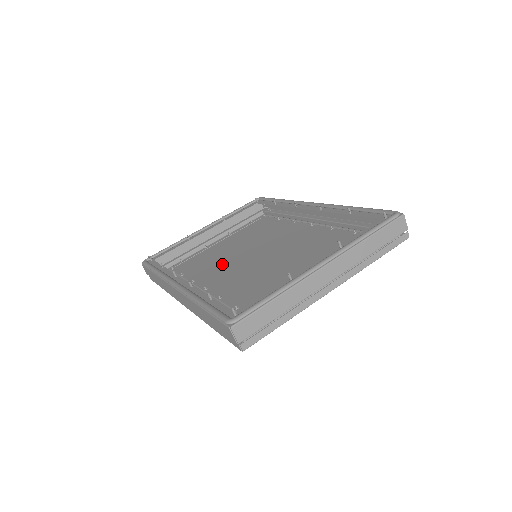
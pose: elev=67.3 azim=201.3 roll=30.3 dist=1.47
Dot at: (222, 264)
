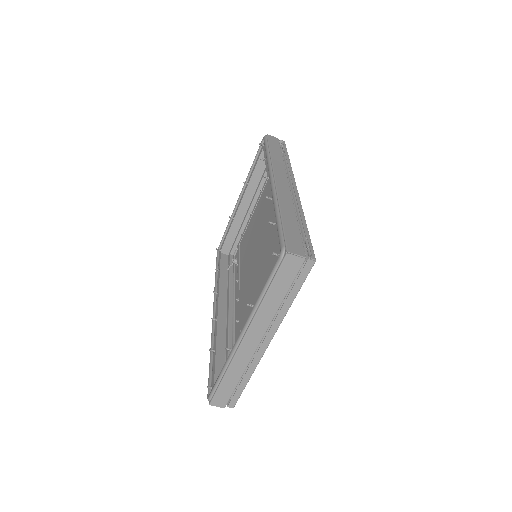
Dot at: (249, 256)
